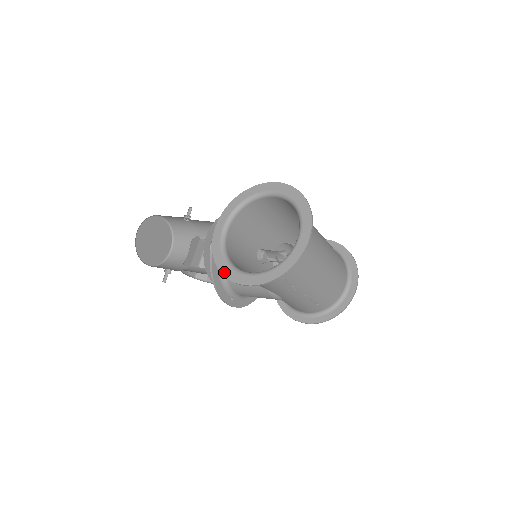
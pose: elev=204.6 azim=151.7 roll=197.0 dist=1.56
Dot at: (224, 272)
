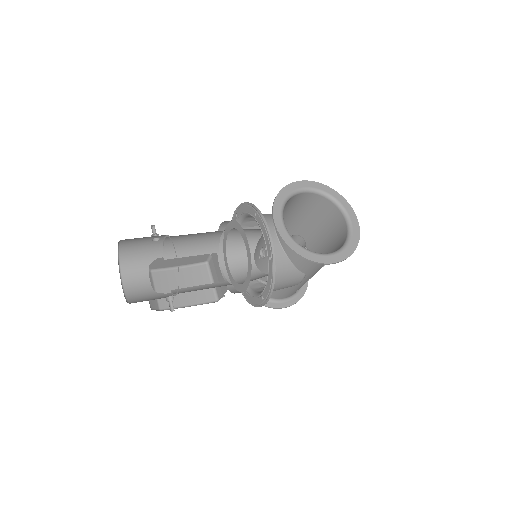
Dot at: (312, 258)
